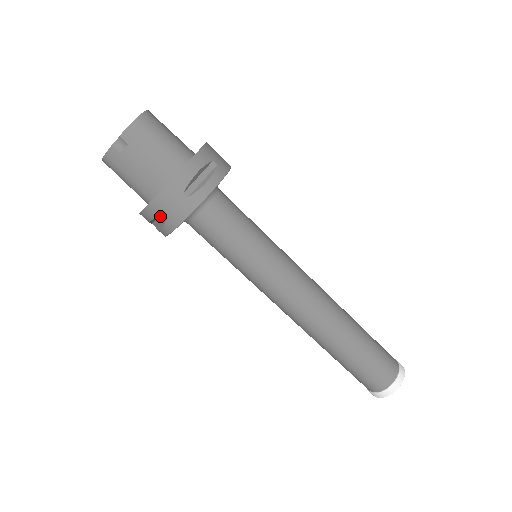
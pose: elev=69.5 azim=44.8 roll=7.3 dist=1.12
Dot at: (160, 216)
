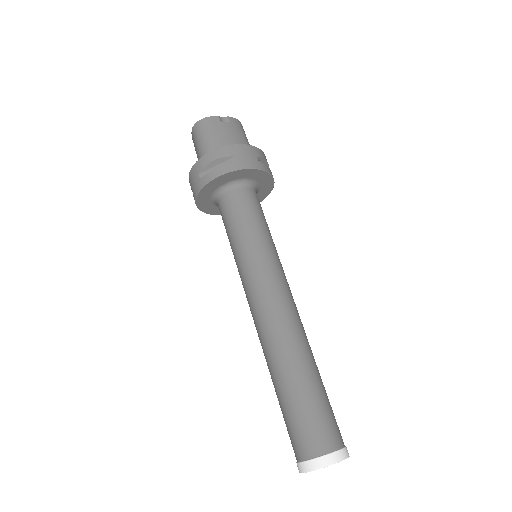
Dot at: (226, 160)
